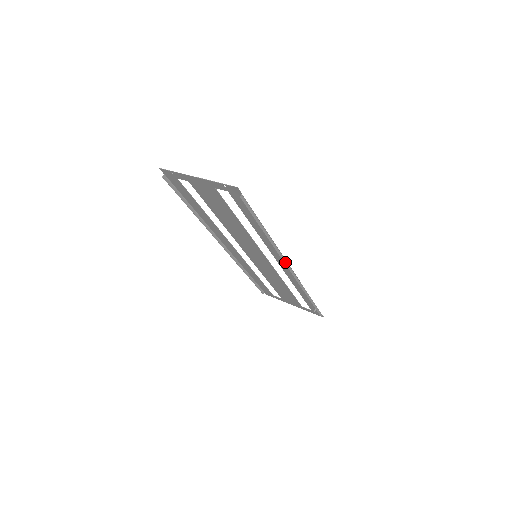
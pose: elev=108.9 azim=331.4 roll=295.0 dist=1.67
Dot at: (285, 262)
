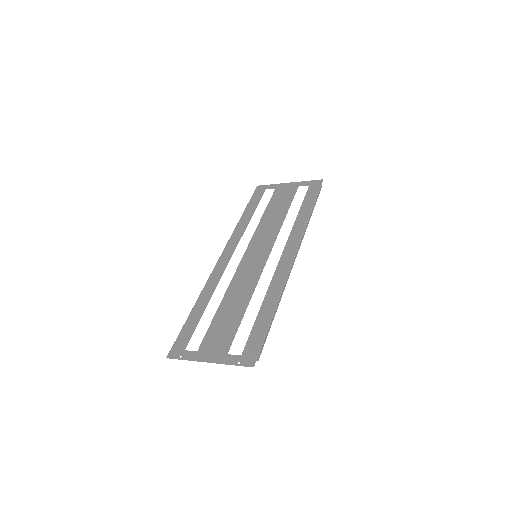
Dot at: (291, 268)
